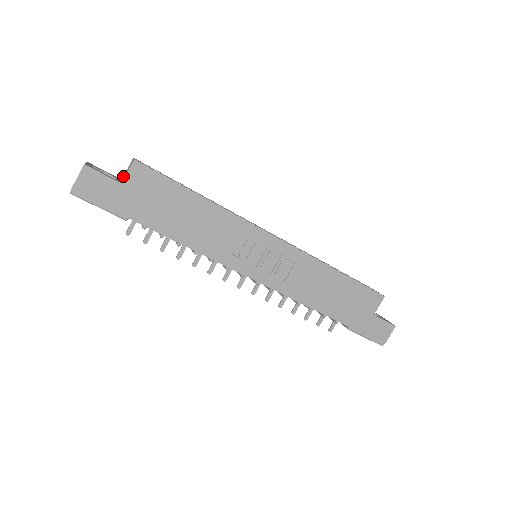
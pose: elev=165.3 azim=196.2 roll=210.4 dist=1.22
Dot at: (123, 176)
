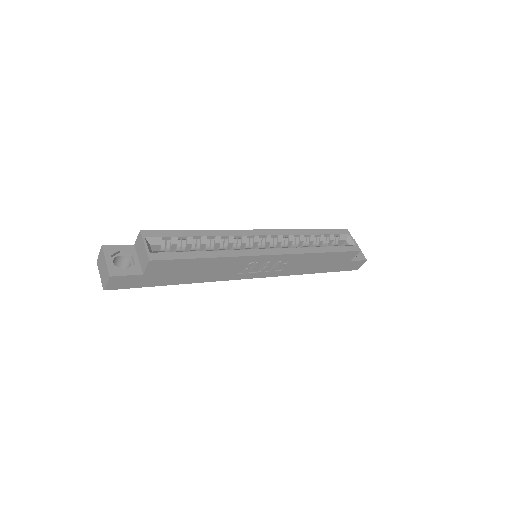
Dot at: (135, 244)
